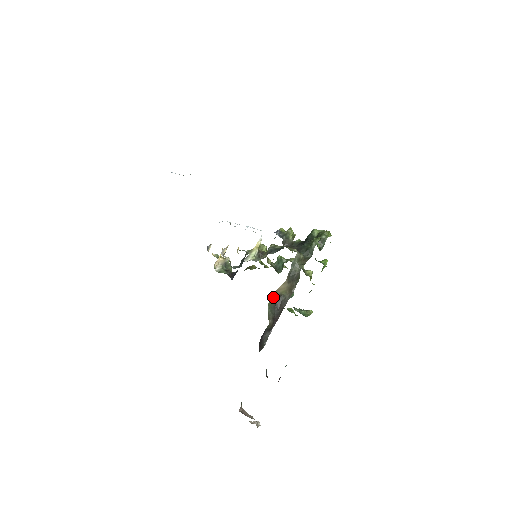
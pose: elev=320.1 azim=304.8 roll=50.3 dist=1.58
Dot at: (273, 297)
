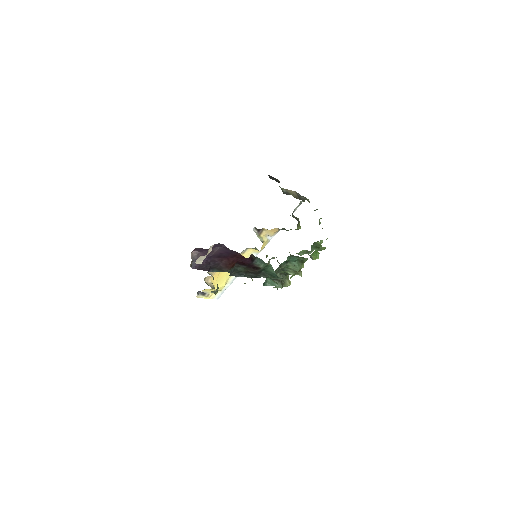
Dot at: (283, 190)
